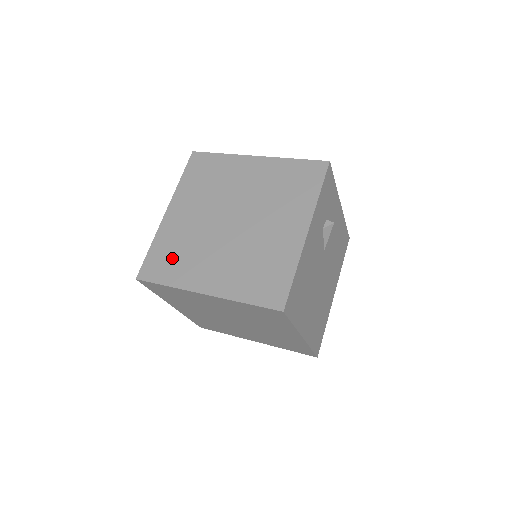
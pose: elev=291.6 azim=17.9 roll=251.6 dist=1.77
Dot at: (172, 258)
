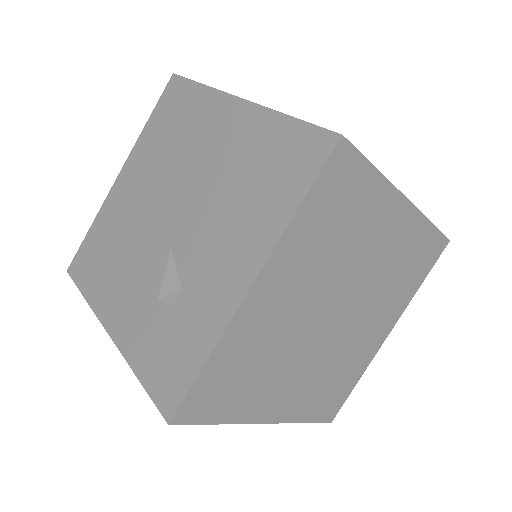
Dot at: occluded
